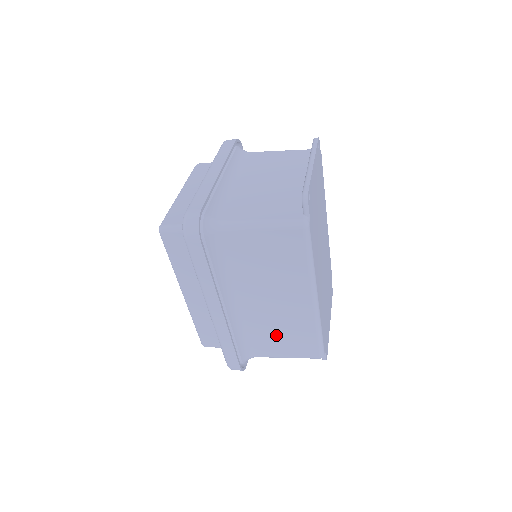
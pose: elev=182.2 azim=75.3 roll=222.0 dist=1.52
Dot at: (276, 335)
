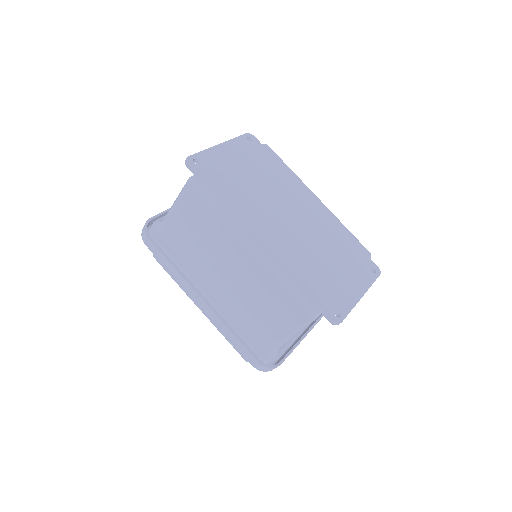
Dot at: (263, 308)
